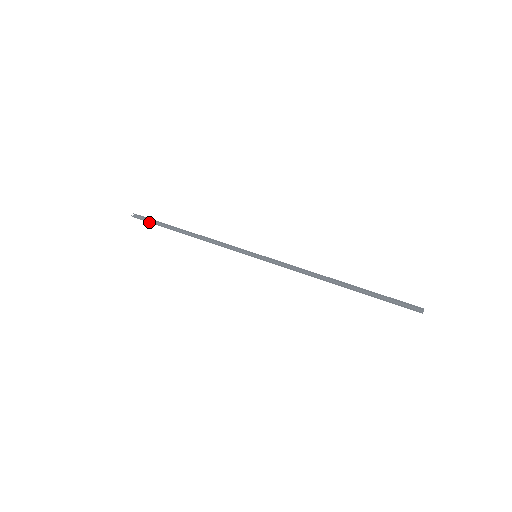
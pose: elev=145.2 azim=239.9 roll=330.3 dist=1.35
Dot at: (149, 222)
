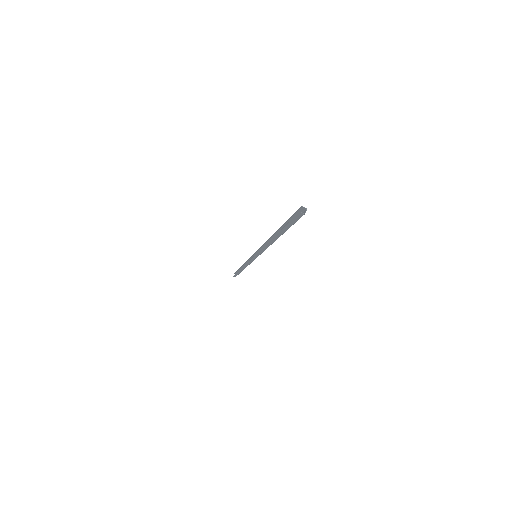
Dot at: occluded
